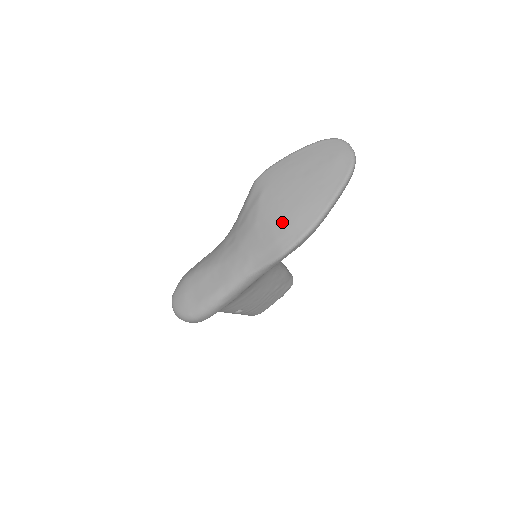
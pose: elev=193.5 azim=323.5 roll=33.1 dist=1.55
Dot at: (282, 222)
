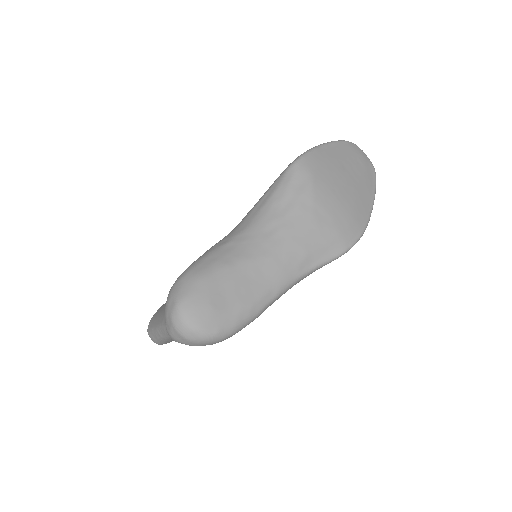
Dot at: (343, 215)
